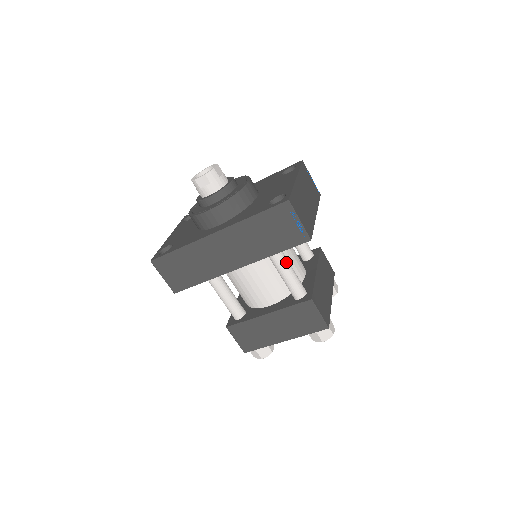
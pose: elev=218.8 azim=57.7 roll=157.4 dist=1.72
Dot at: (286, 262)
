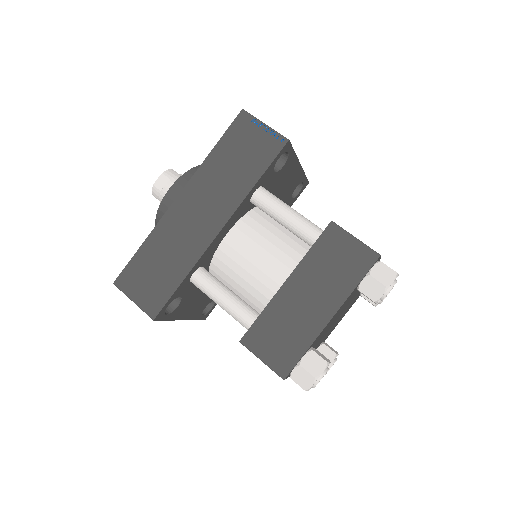
Dot at: (279, 200)
